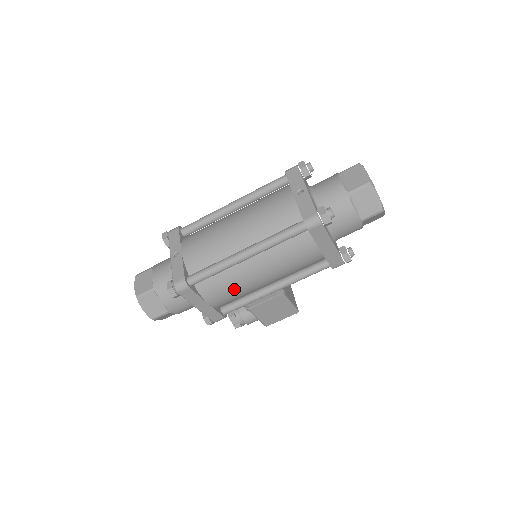
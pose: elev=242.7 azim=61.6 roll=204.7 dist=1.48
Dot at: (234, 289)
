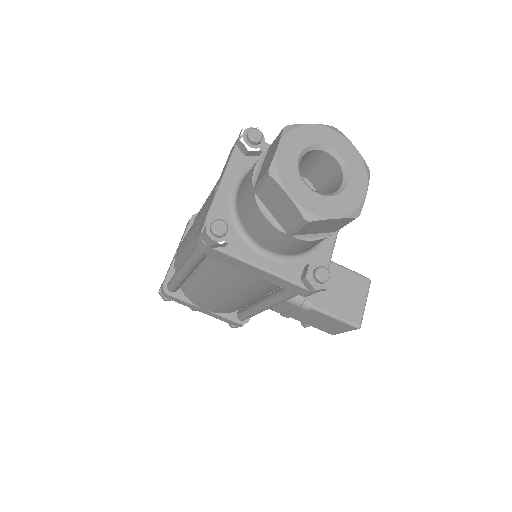
Dot at: (211, 301)
